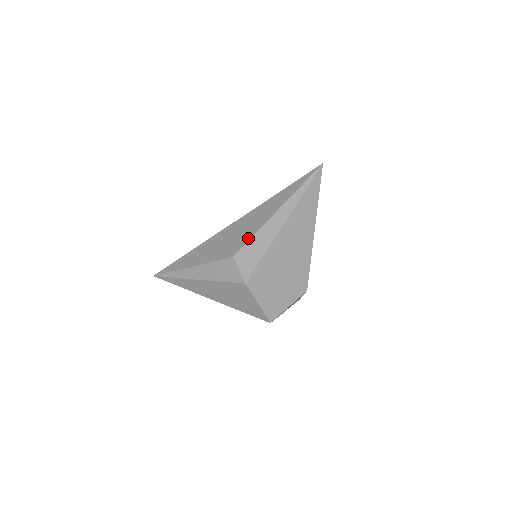
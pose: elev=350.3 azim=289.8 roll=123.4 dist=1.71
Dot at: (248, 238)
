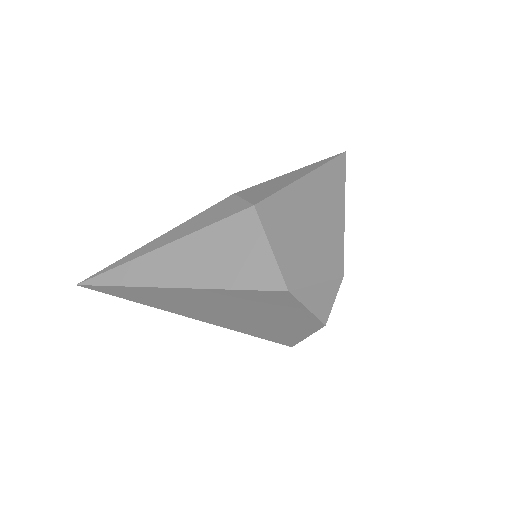
Dot at: (256, 185)
